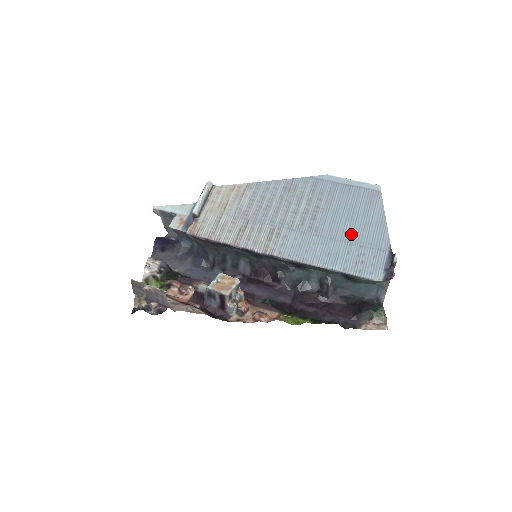
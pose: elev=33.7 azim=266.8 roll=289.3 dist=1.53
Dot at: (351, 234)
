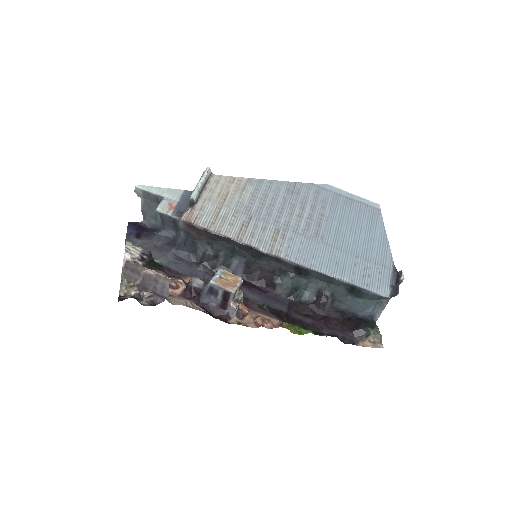
Dot at: (356, 247)
